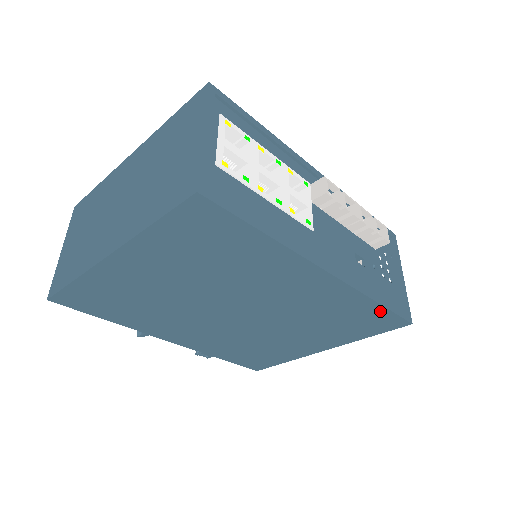
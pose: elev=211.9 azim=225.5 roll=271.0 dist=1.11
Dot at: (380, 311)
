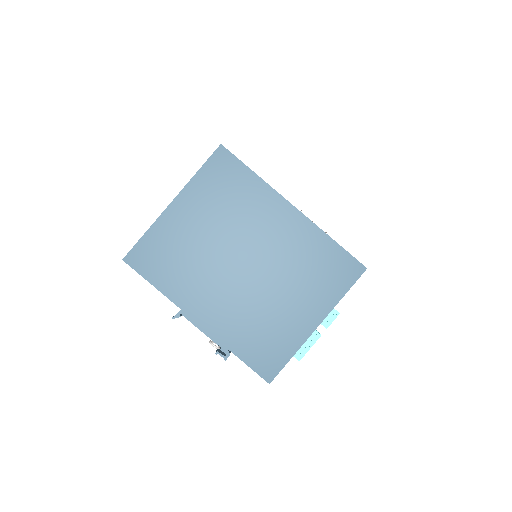
Dot at: (338, 251)
